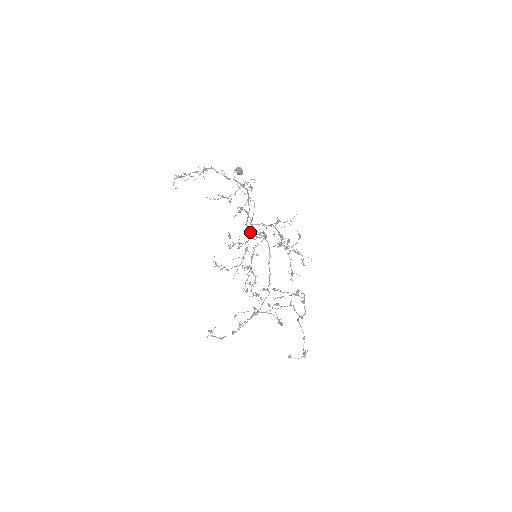
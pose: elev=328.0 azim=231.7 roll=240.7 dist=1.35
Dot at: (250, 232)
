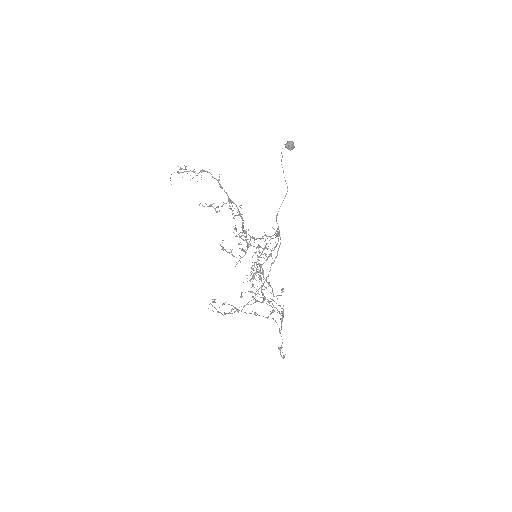
Dot at: (249, 235)
